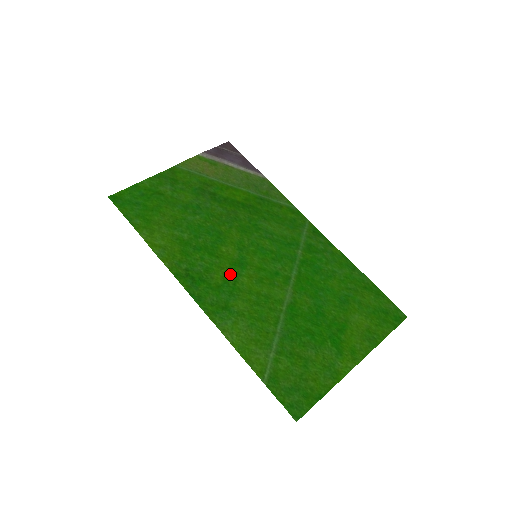
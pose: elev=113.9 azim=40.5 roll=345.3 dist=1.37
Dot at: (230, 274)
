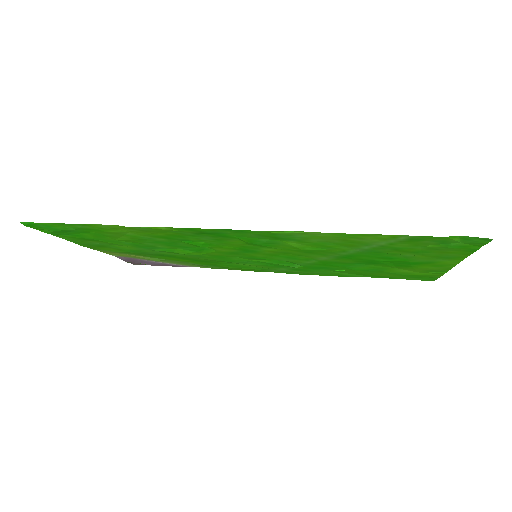
Dot at: (248, 246)
